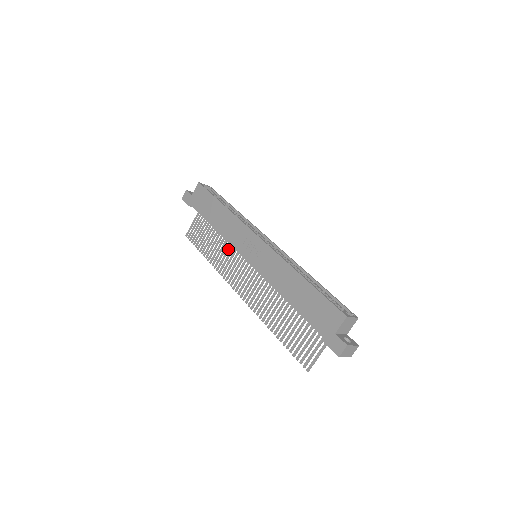
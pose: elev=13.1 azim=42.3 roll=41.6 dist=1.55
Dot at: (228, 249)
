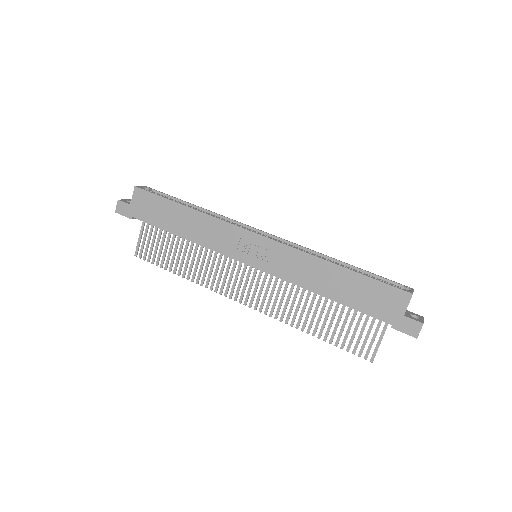
Dot at: (209, 257)
